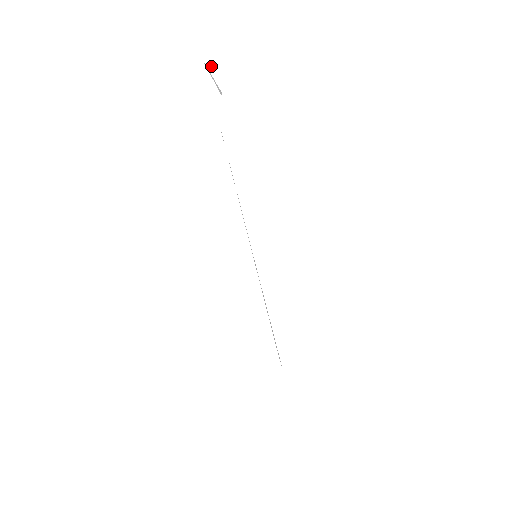
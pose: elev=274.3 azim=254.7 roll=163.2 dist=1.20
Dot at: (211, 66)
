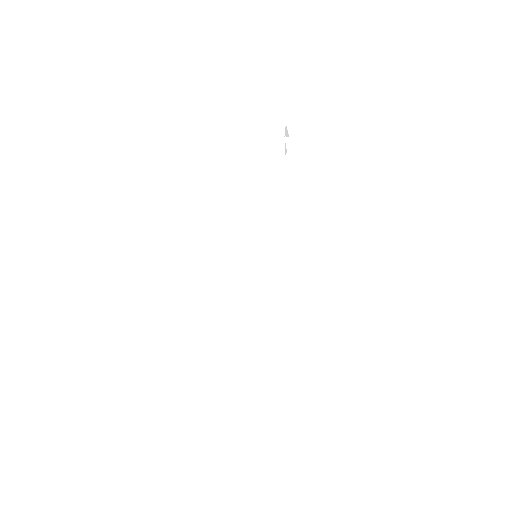
Dot at: (287, 139)
